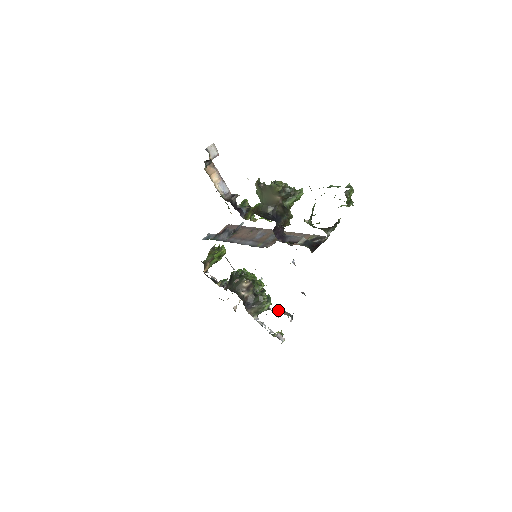
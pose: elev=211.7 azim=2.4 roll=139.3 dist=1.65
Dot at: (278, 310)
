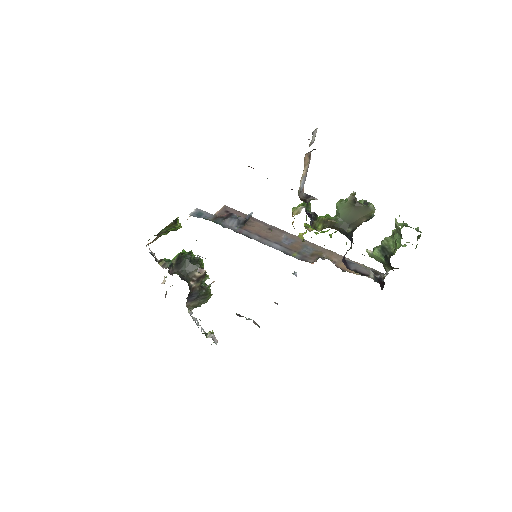
Dot at: (242, 316)
